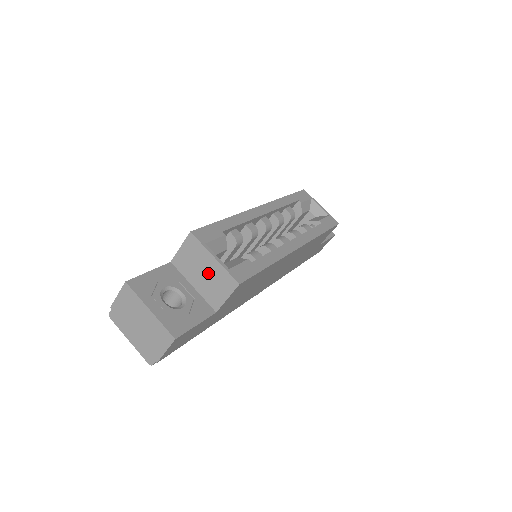
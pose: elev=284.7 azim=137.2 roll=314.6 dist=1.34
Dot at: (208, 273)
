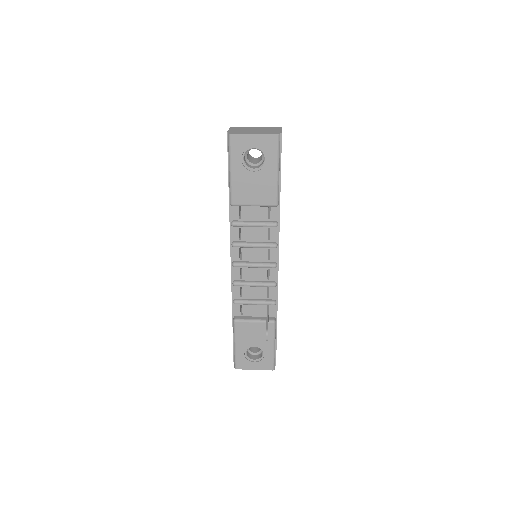
Dot at: occluded
